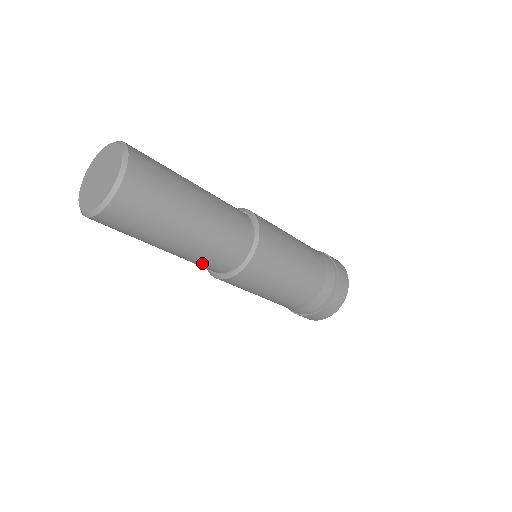
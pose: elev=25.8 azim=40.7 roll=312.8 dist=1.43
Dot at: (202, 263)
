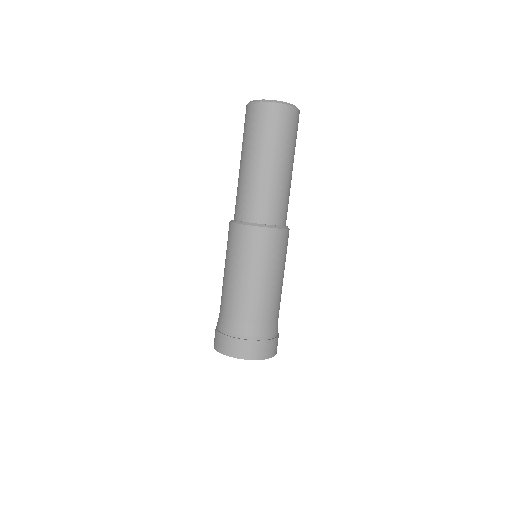
Dot at: (259, 198)
